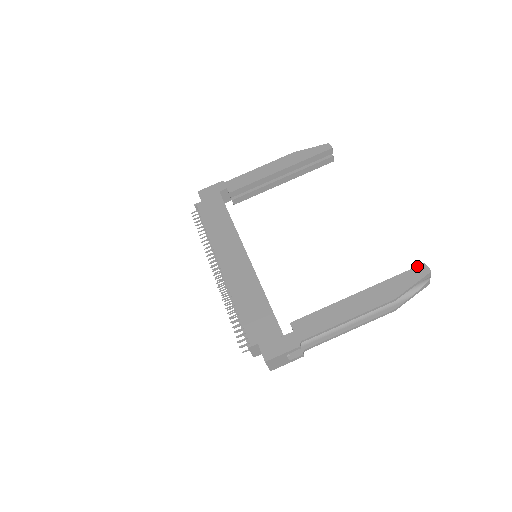
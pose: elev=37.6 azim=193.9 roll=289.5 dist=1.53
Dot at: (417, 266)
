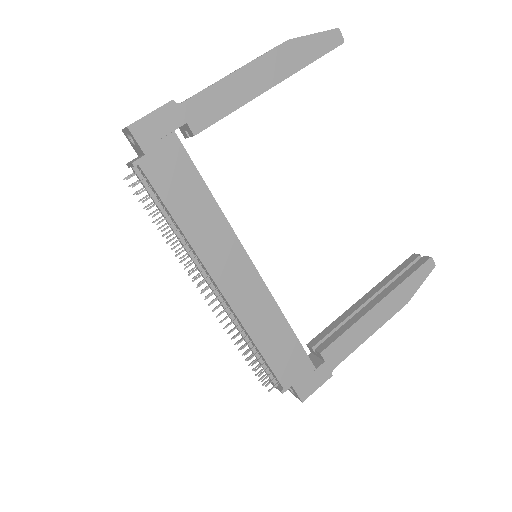
Dot at: (426, 262)
